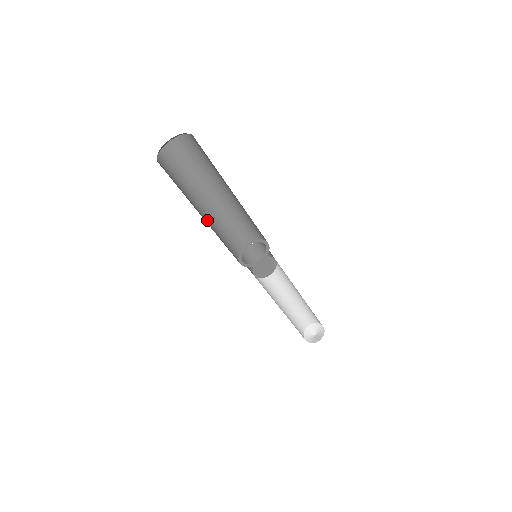
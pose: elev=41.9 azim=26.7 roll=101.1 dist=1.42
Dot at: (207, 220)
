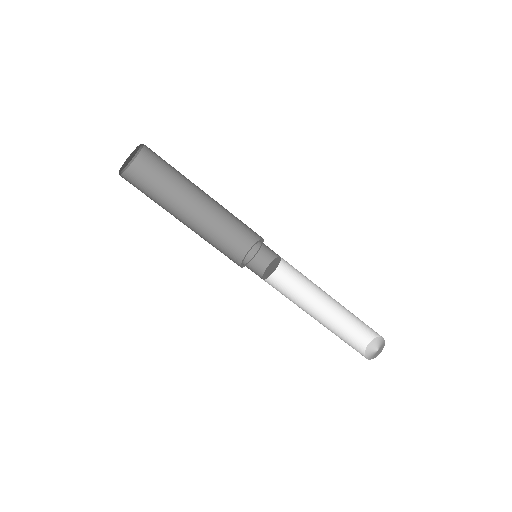
Dot at: occluded
